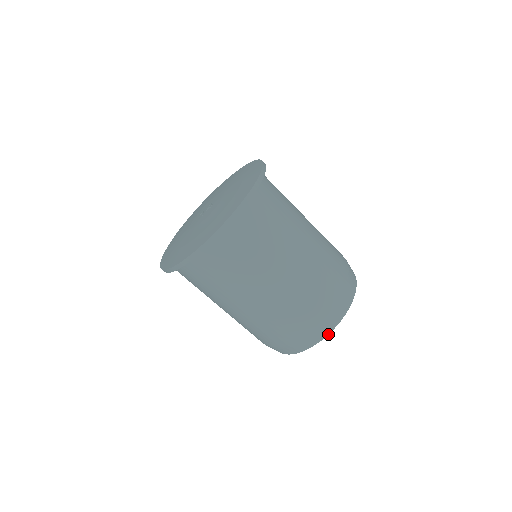
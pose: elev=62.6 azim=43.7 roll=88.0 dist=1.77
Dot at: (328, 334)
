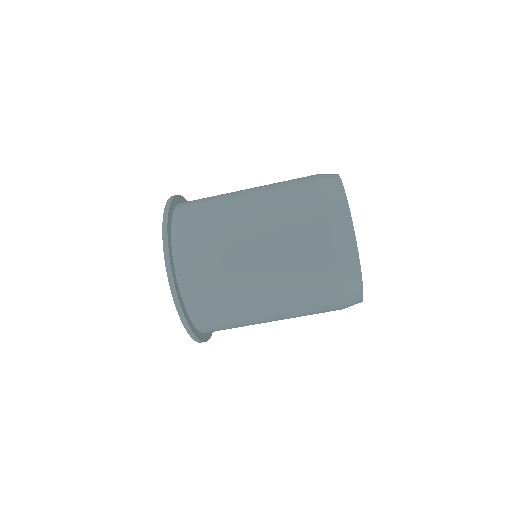
Dot at: (358, 255)
